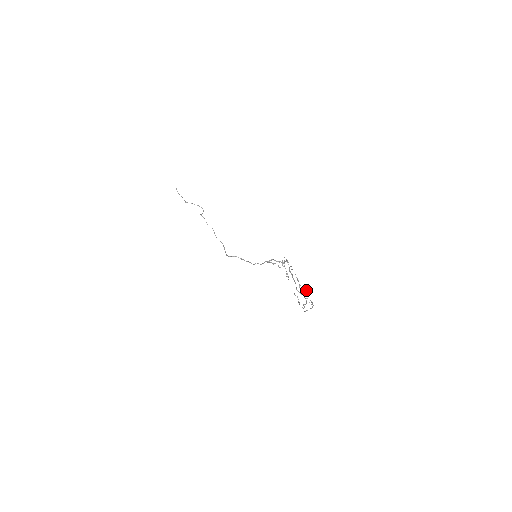
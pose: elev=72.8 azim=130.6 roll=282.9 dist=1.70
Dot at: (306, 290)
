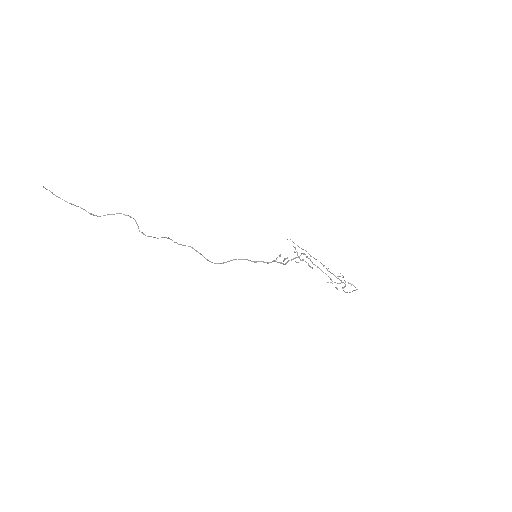
Dot at: occluded
